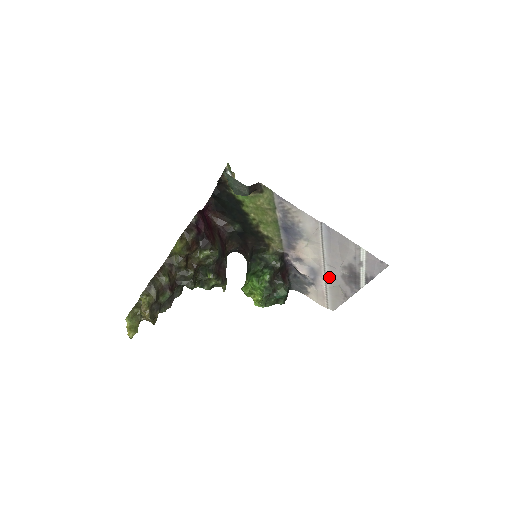
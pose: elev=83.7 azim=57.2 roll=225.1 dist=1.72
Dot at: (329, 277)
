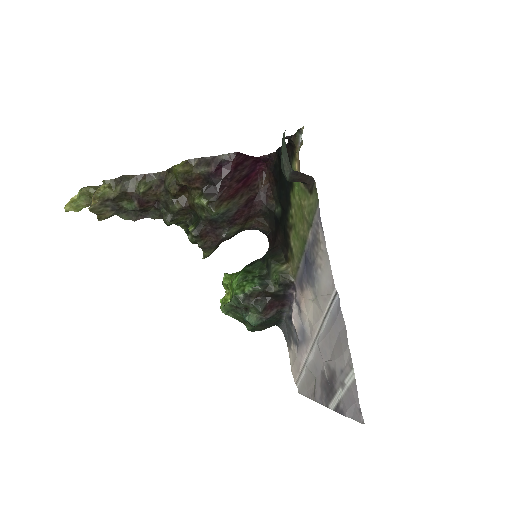
Dot at: (313, 358)
